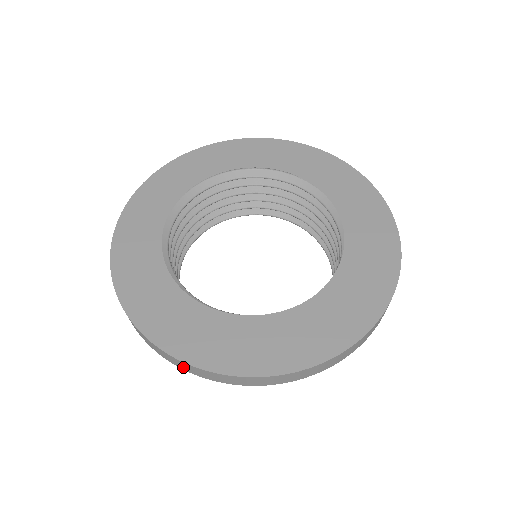
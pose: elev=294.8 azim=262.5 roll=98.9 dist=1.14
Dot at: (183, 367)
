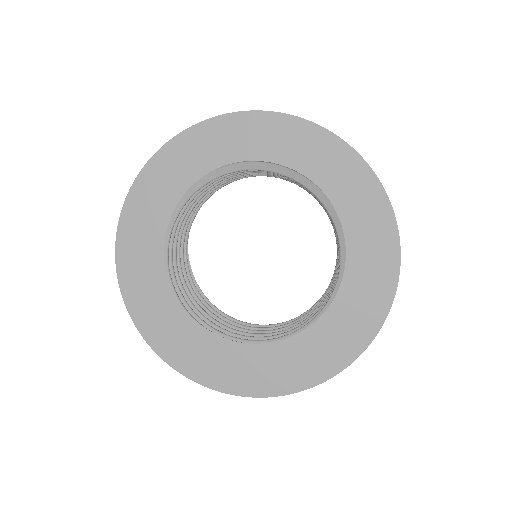
Dot at: occluded
